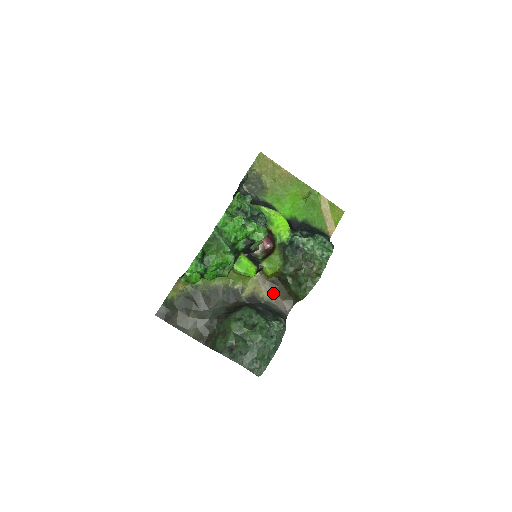
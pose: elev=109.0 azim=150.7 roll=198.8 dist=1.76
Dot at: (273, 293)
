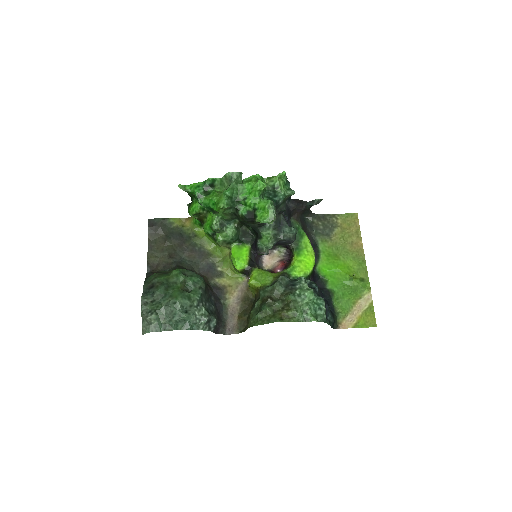
Dot at: (238, 306)
